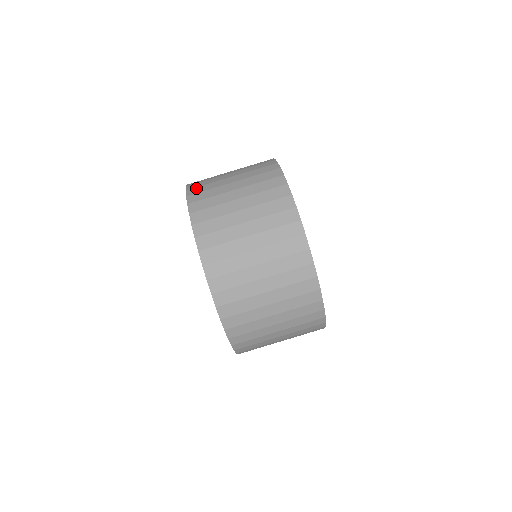
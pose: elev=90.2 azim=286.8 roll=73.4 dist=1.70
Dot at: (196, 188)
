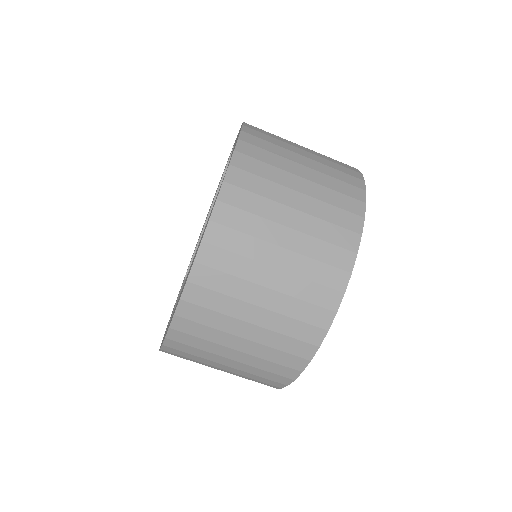
Dot at: (225, 230)
